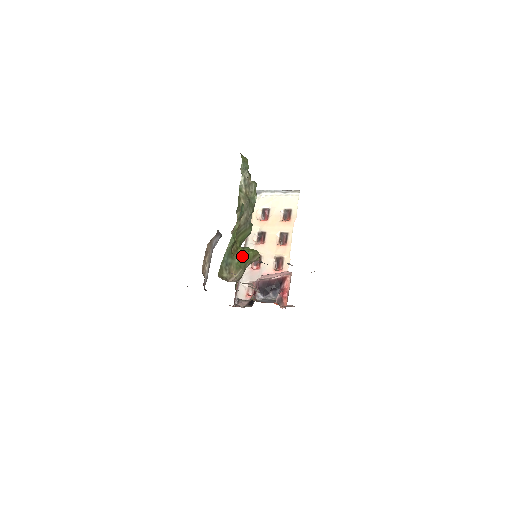
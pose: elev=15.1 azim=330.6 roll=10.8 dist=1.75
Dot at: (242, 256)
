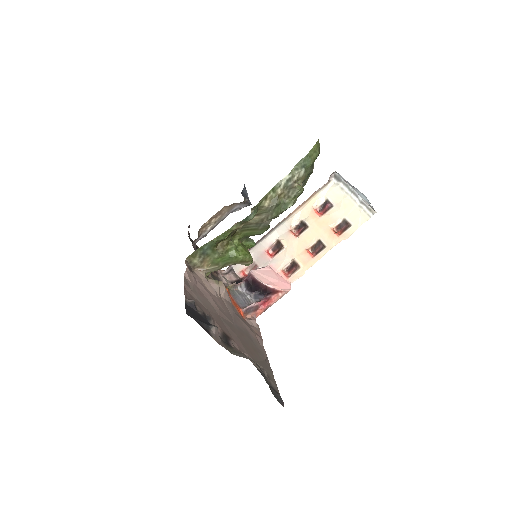
Dot at: (227, 254)
